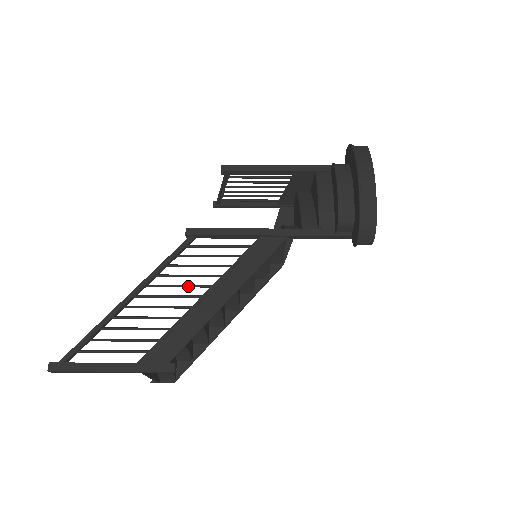
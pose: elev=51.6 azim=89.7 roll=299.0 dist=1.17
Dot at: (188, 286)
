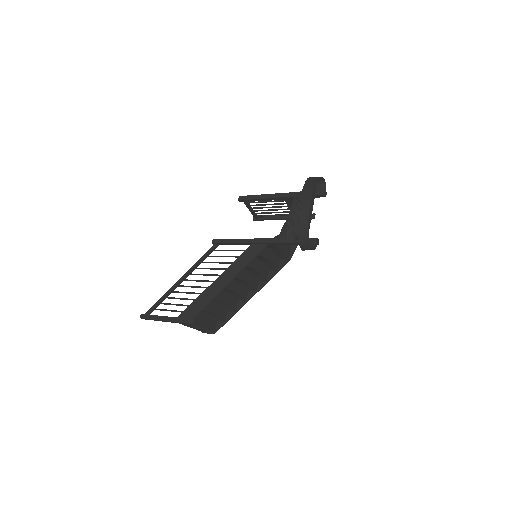
Dot at: (208, 275)
